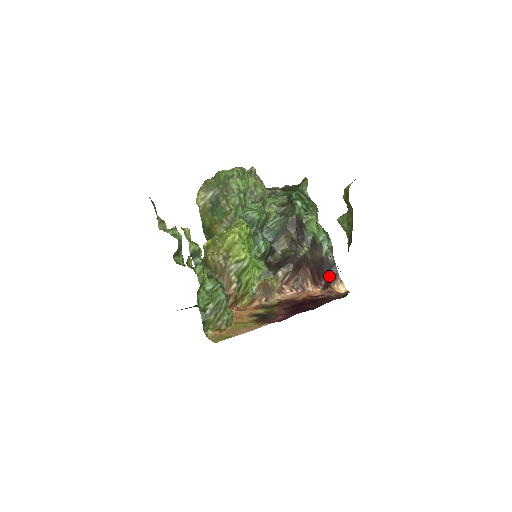
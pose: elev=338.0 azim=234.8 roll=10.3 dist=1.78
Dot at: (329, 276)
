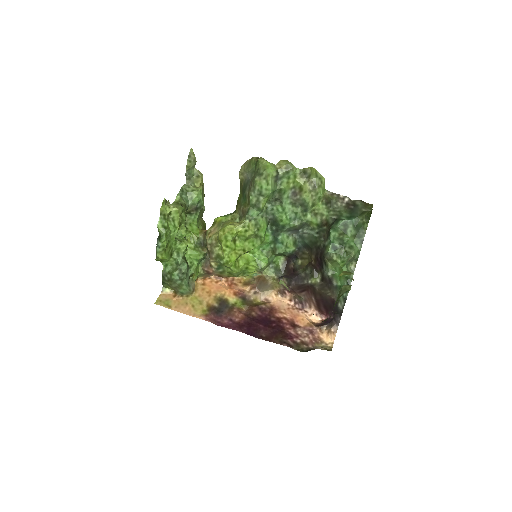
Dot at: (333, 317)
